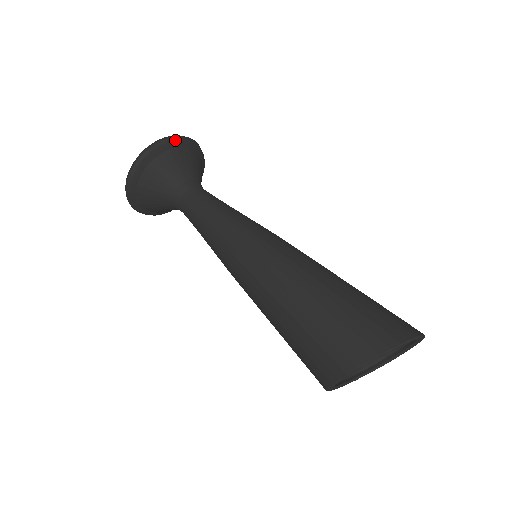
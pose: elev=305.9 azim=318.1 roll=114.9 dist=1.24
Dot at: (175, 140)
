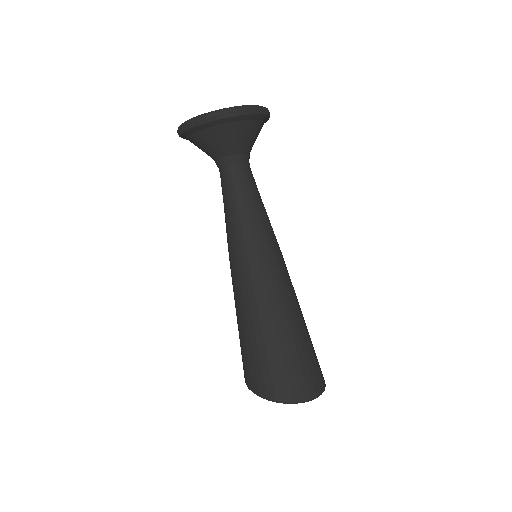
Dot at: (238, 116)
